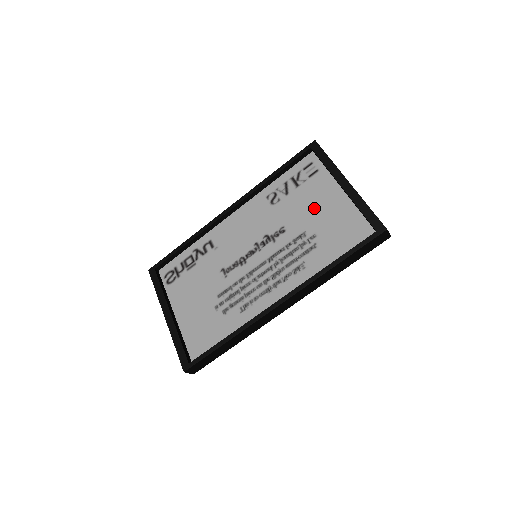
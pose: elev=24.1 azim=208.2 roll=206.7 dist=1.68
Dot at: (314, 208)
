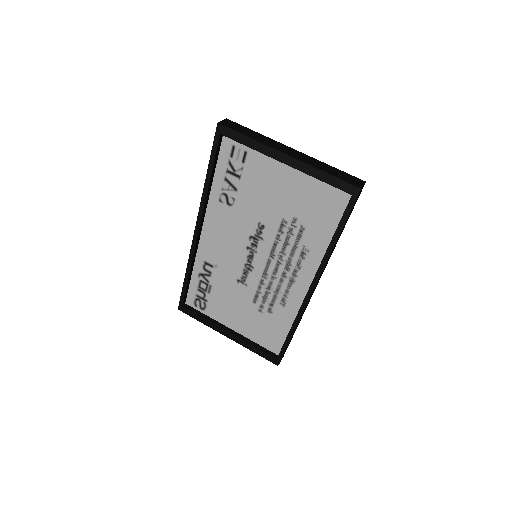
Dot at: (274, 193)
